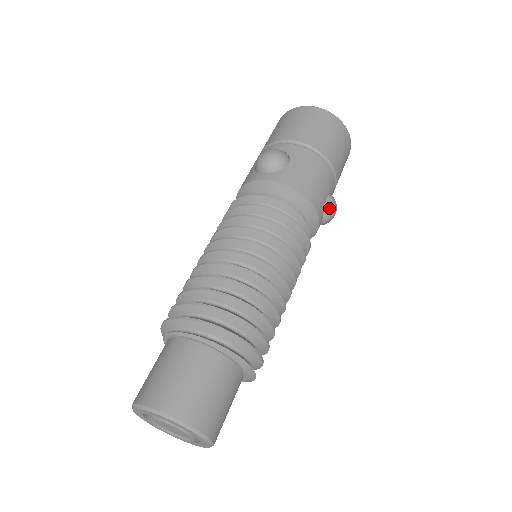
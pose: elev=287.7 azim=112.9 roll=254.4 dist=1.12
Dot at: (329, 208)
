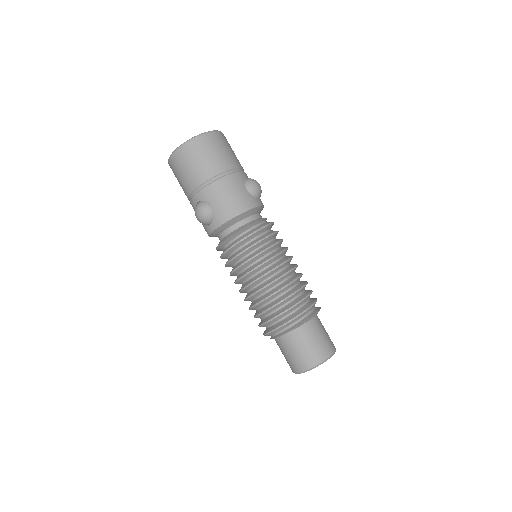
Dot at: (254, 192)
